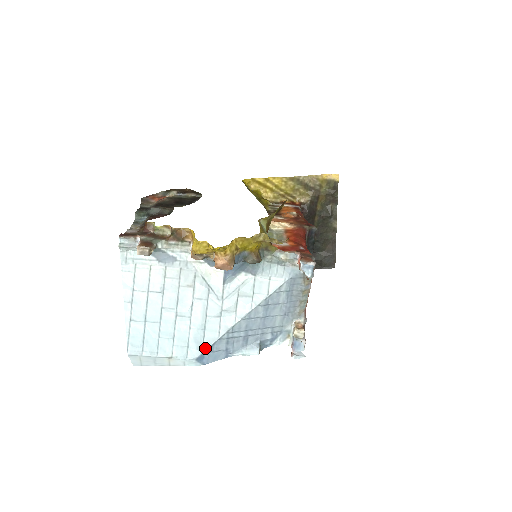
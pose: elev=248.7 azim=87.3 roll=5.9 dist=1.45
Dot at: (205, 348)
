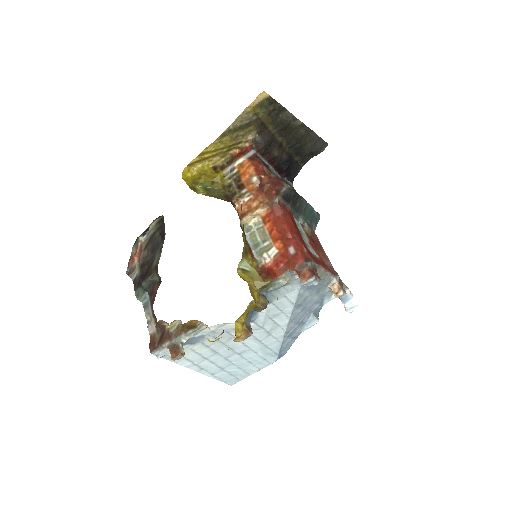
Dot at: (277, 352)
